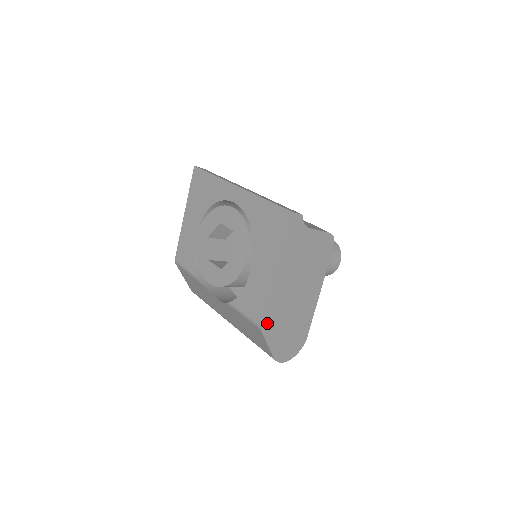
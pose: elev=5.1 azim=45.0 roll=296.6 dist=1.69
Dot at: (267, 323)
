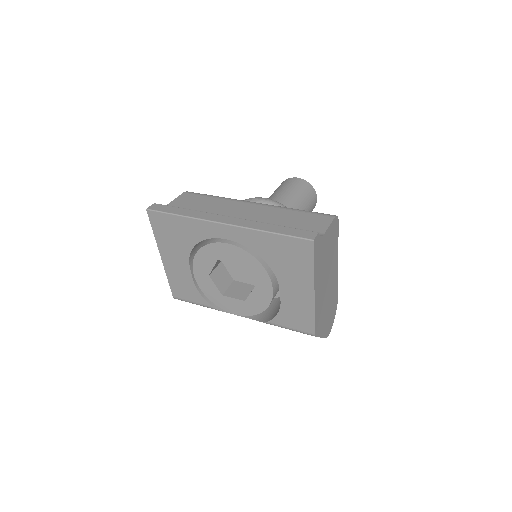
Dot at: (317, 327)
